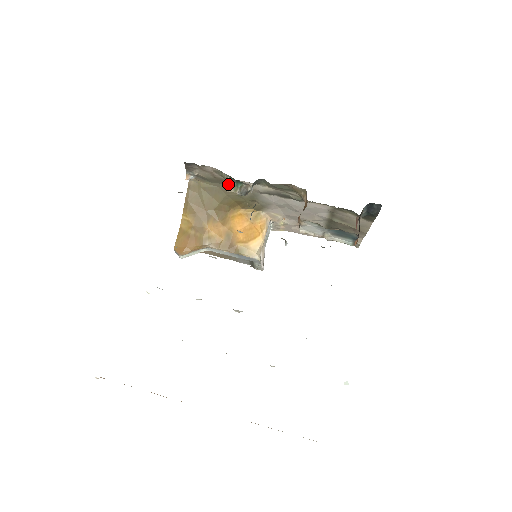
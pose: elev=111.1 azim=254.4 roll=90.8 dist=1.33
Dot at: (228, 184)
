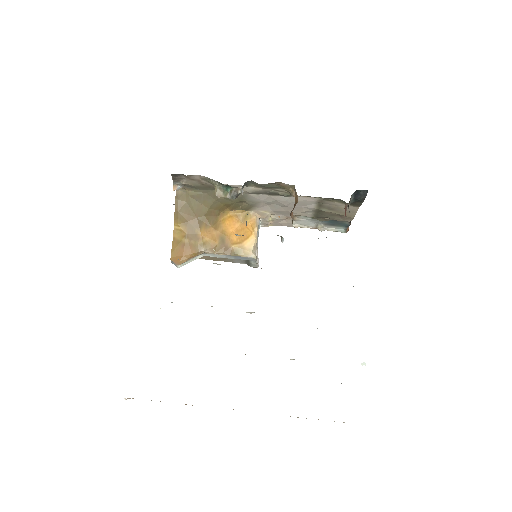
Dot at: (217, 190)
